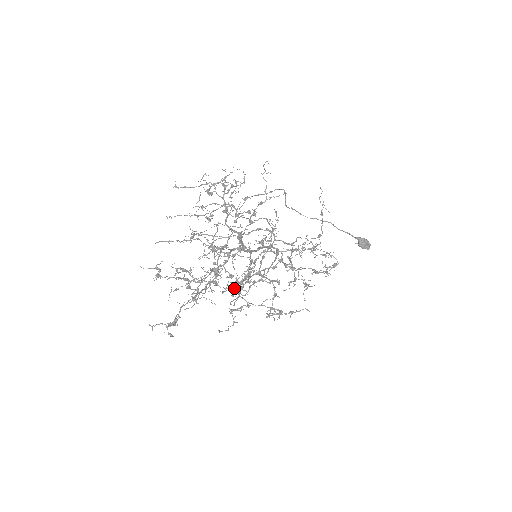
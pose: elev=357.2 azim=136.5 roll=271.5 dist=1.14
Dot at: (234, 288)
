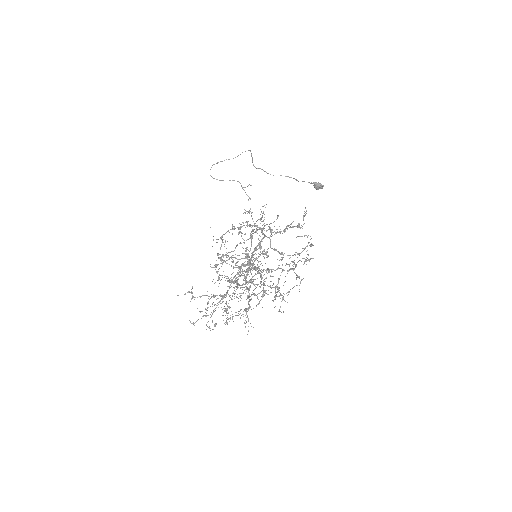
Dot at: occluded
